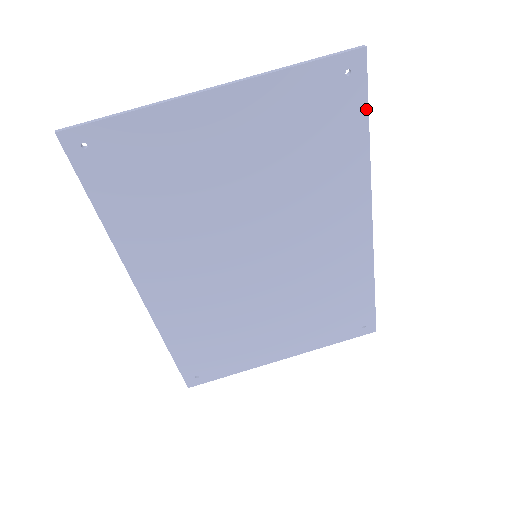
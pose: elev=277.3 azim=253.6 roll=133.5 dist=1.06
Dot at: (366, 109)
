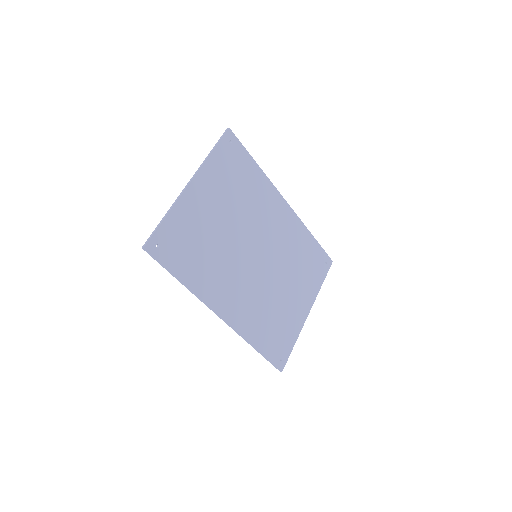
Dot at: (247, 152)
